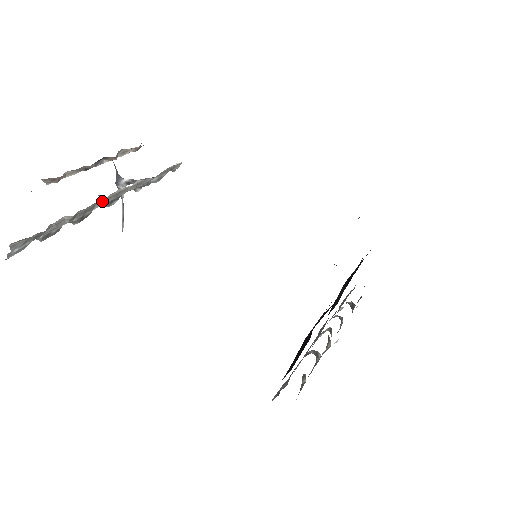
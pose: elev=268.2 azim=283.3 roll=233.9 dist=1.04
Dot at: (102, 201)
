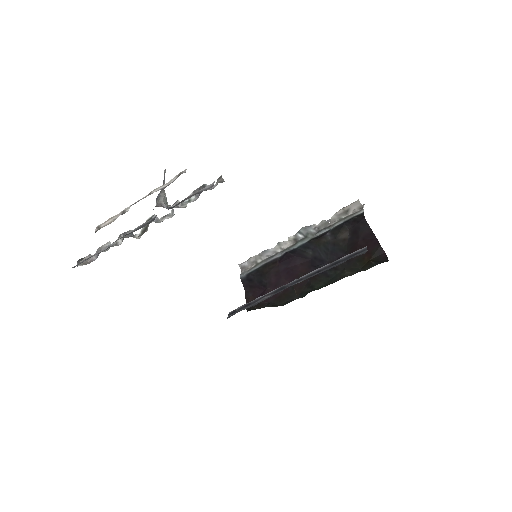
Dot at: (141, 235)
